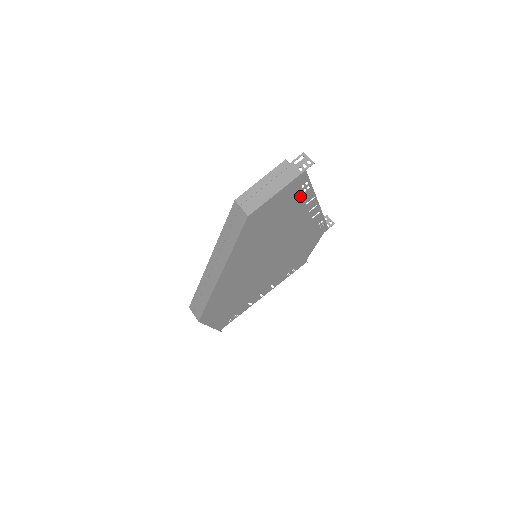
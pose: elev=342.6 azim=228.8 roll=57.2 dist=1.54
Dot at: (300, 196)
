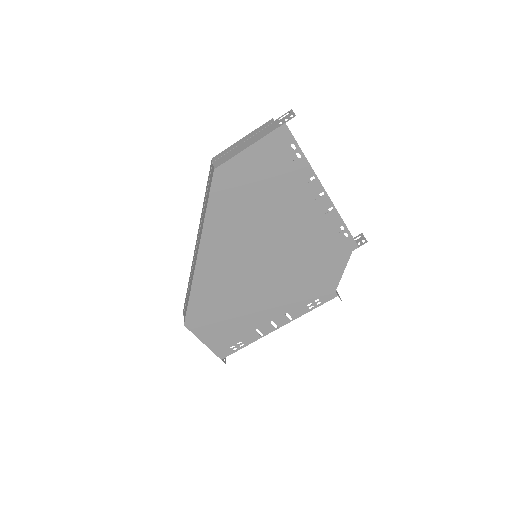
Dot at: (289, 166)
